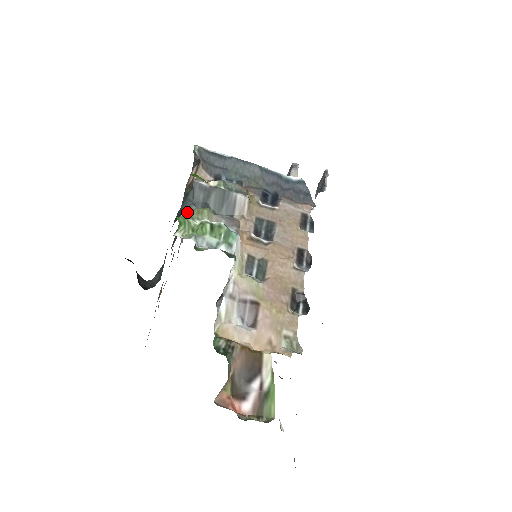
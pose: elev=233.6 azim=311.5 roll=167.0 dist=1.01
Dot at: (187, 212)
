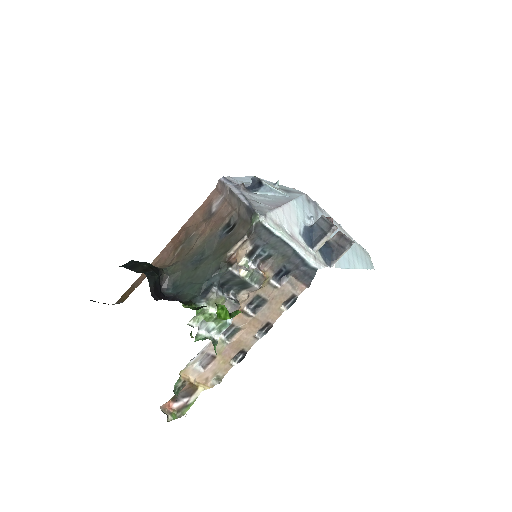
Dot at: (208, 297)
